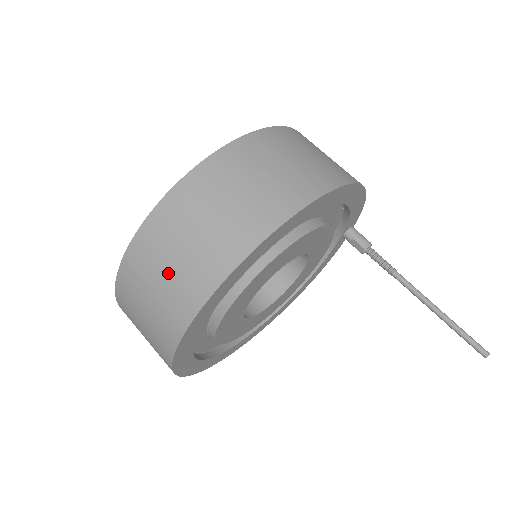
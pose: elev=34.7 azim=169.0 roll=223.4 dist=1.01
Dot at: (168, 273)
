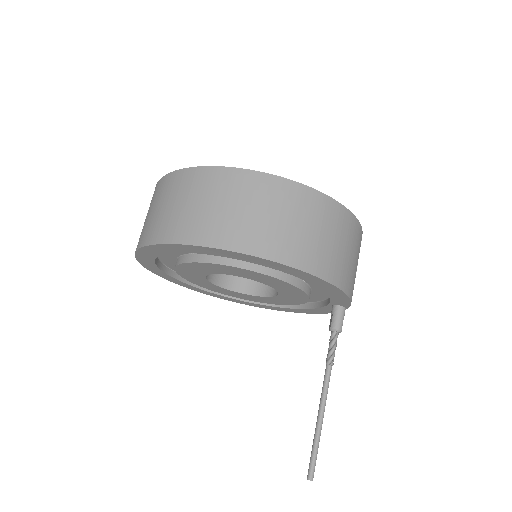
Dot at: (155, 211)
